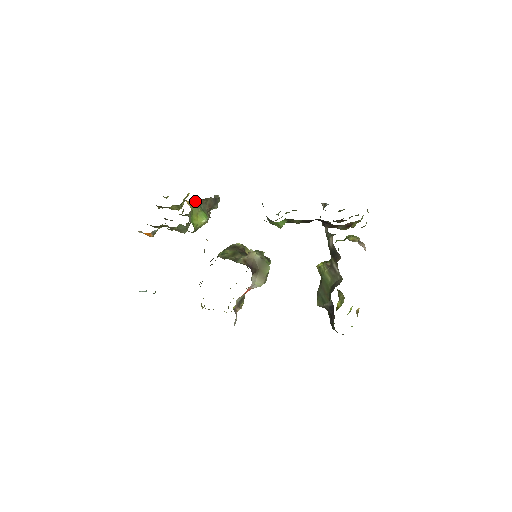
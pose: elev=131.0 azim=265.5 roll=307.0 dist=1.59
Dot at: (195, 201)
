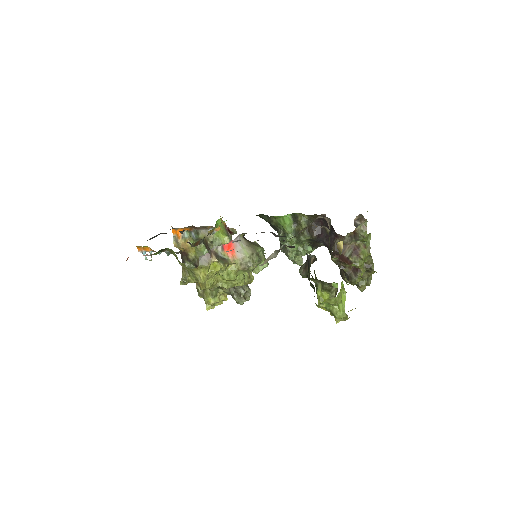
Dot at: (227, 231)
